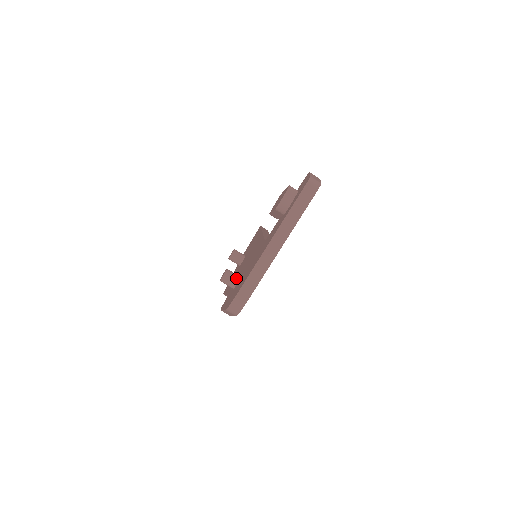
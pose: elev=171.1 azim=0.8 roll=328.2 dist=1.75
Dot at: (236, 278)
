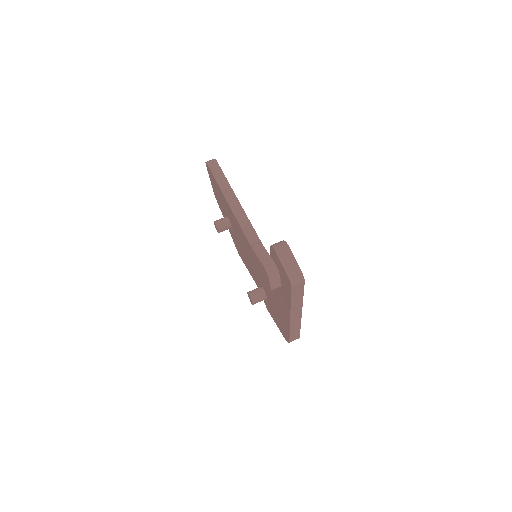
Dot at: (263, 296)
